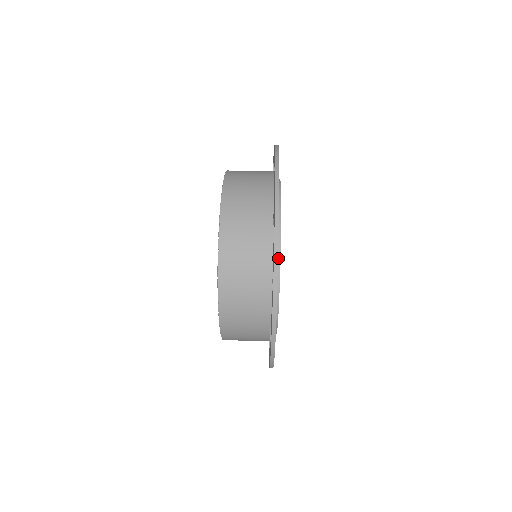
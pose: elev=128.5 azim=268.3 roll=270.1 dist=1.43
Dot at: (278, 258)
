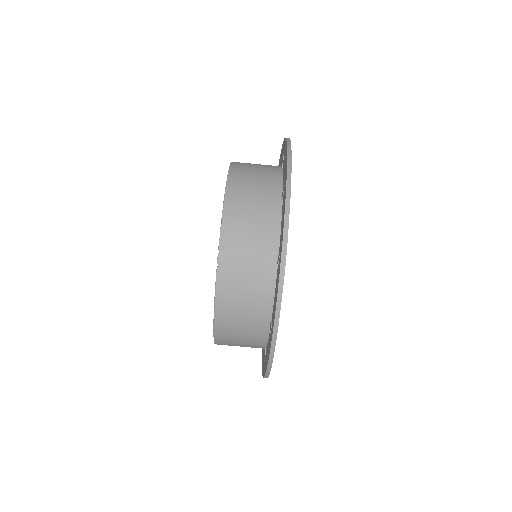
Dot at: occluded
